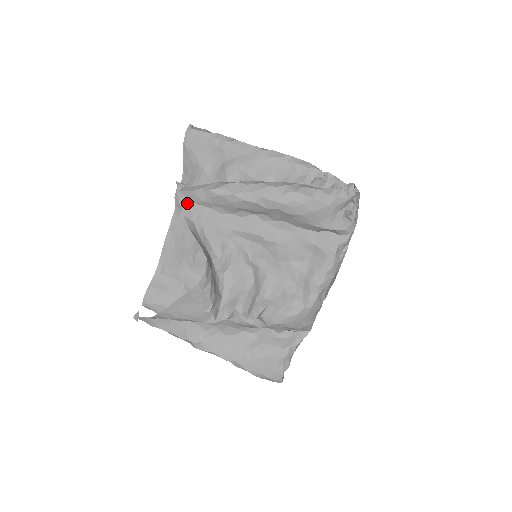
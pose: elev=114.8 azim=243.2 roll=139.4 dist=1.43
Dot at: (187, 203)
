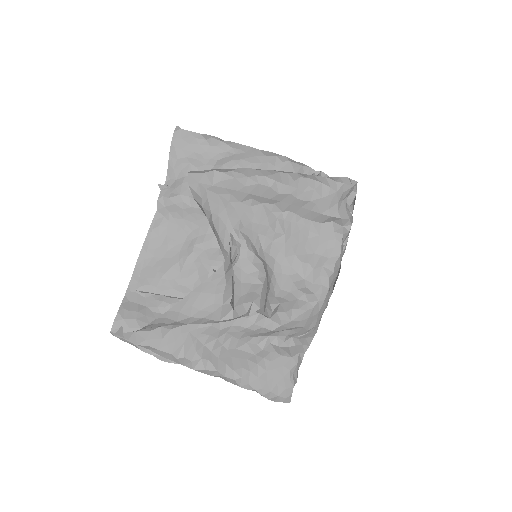
Dot at: (196, 187)
